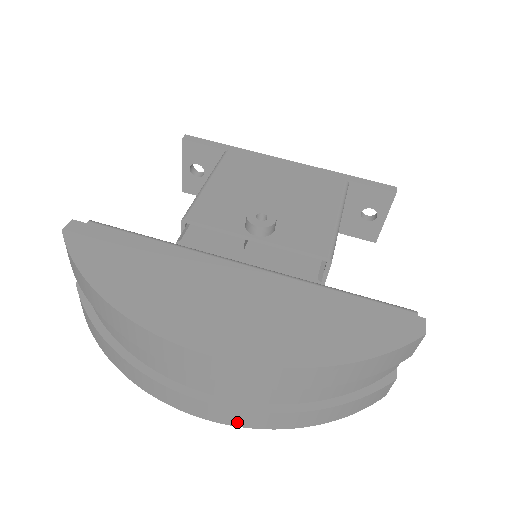
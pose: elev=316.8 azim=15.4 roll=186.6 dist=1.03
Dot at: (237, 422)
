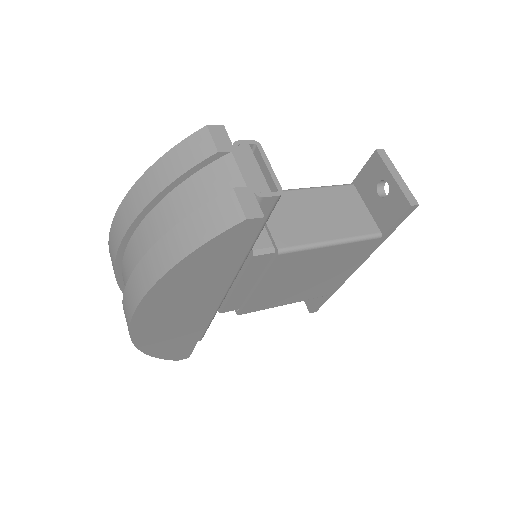
Dot at: (134, 301)
